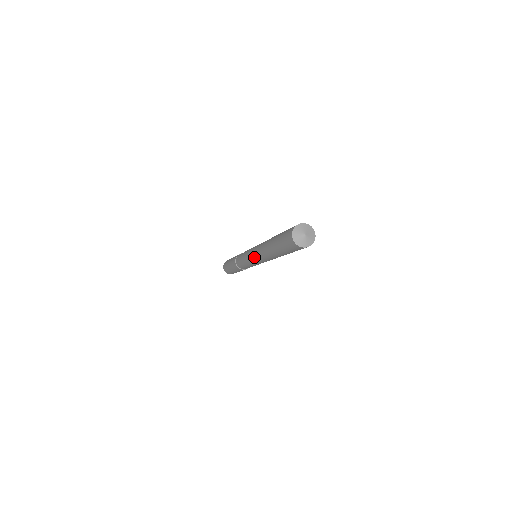
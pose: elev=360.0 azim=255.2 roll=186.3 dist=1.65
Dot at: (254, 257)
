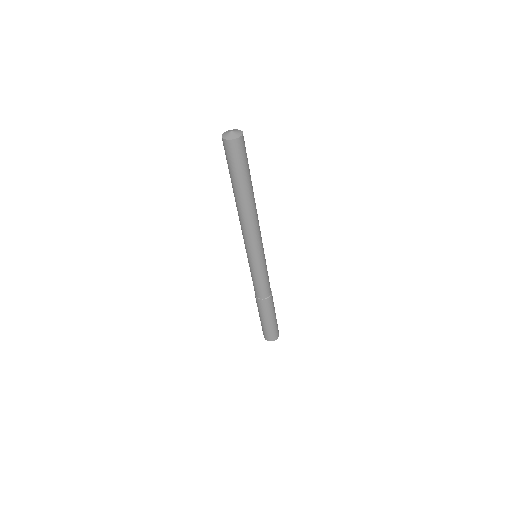
Dot at: (244, 240)
